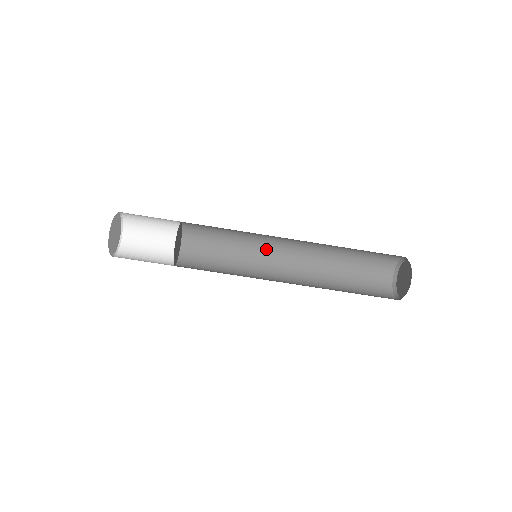
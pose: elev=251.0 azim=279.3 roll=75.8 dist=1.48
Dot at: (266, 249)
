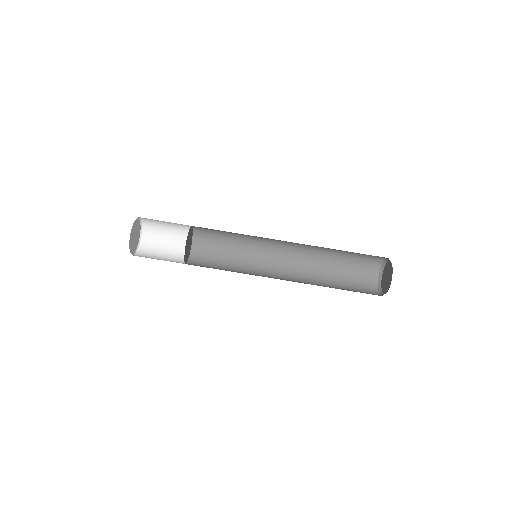
Dot at: (265, 254)
